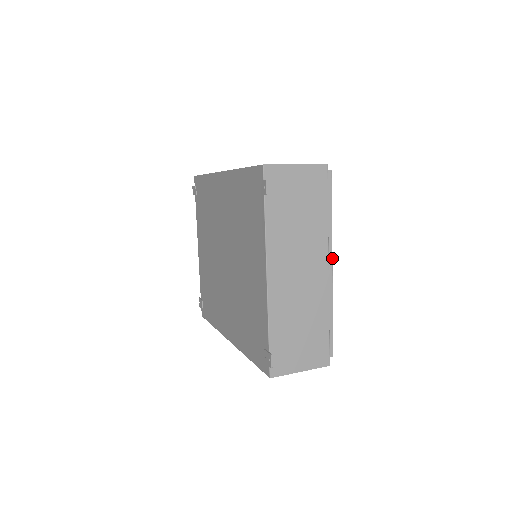
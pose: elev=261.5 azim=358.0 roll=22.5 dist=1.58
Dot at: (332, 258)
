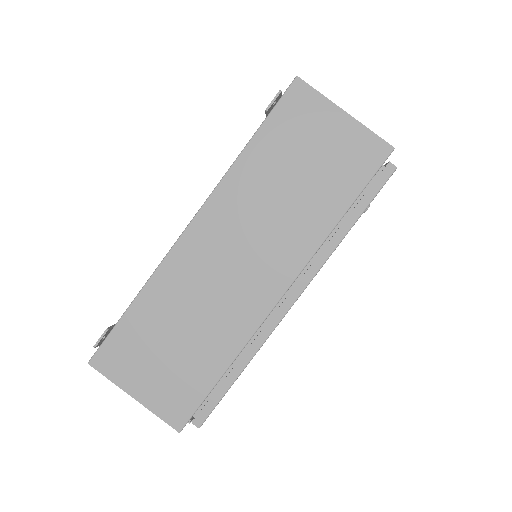
Dot at: (304, 289)
